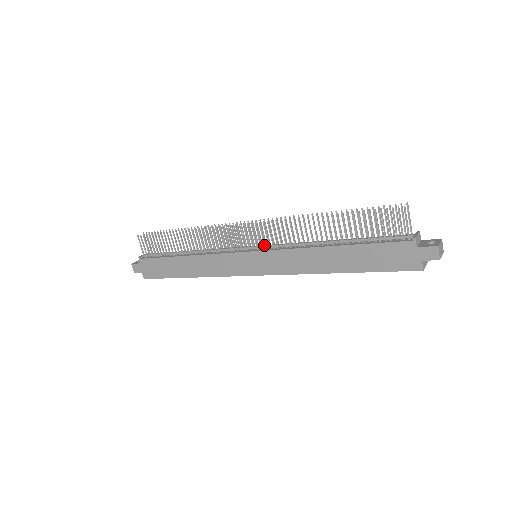
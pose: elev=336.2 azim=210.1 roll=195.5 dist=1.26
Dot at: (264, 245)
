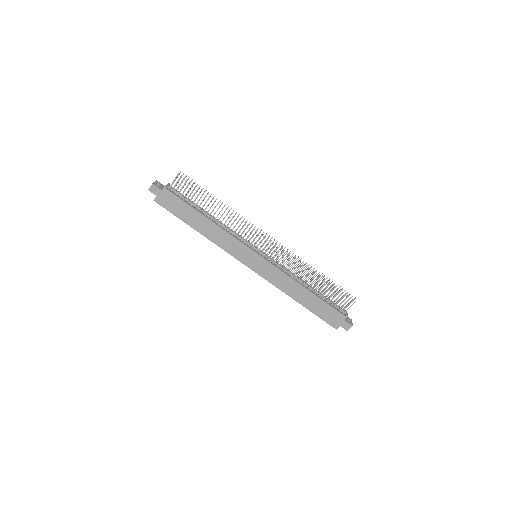
Dot at: (270, 258)
